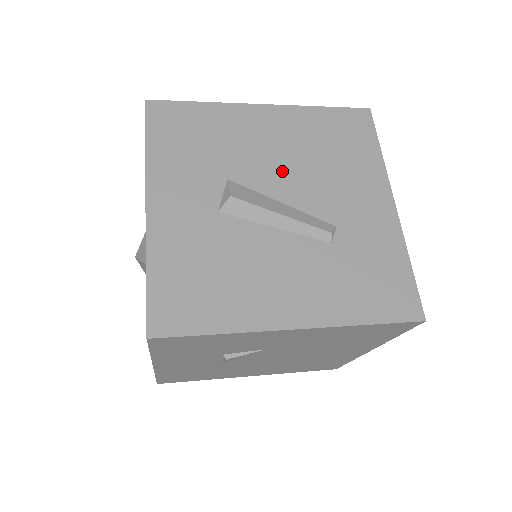
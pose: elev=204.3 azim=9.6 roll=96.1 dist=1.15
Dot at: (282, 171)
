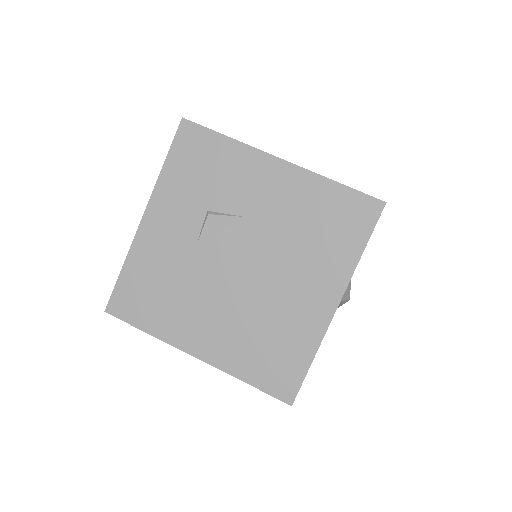
Dot at: occluded
